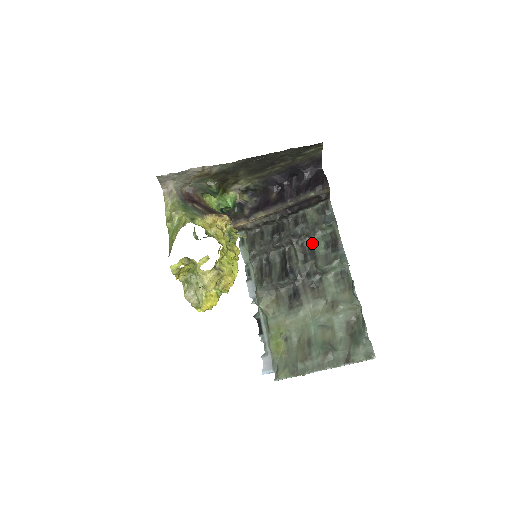
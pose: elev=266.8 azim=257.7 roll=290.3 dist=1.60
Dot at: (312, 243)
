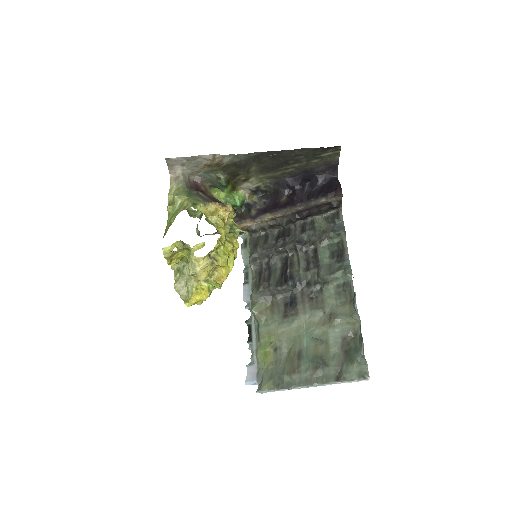
Dot at: (317, 251)
